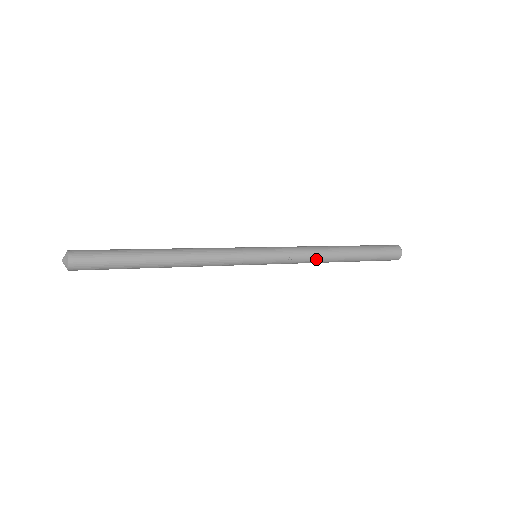
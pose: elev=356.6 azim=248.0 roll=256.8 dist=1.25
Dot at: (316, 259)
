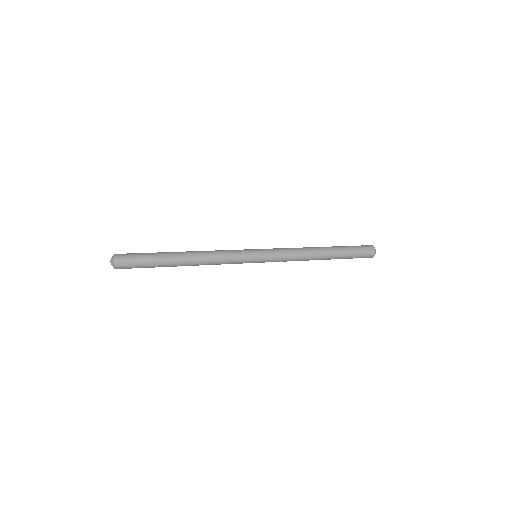
Dot at: (301, 260)
